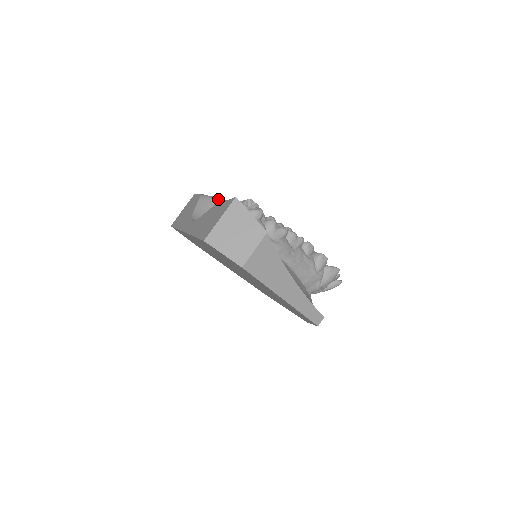
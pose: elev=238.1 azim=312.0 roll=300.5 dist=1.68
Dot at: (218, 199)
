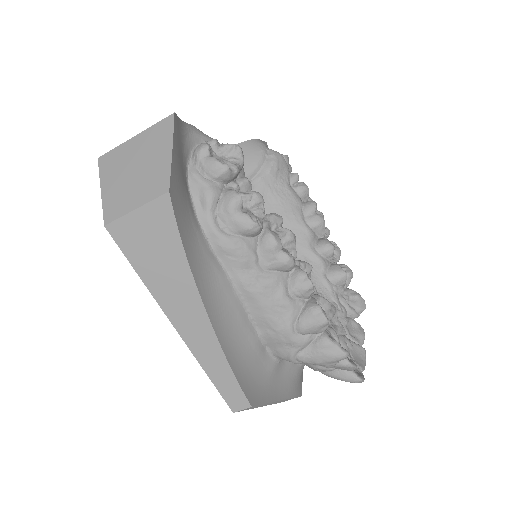
Dot at: (271, 155)
